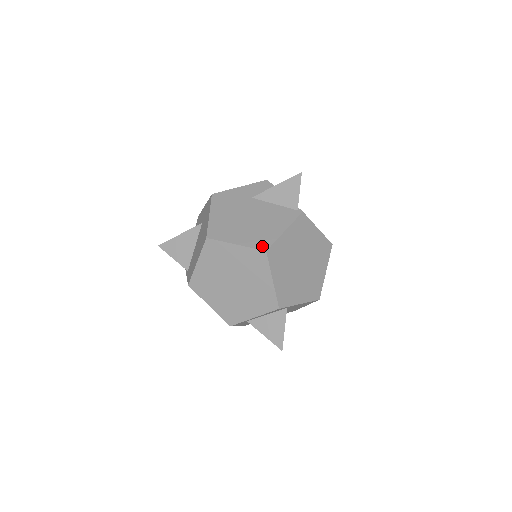
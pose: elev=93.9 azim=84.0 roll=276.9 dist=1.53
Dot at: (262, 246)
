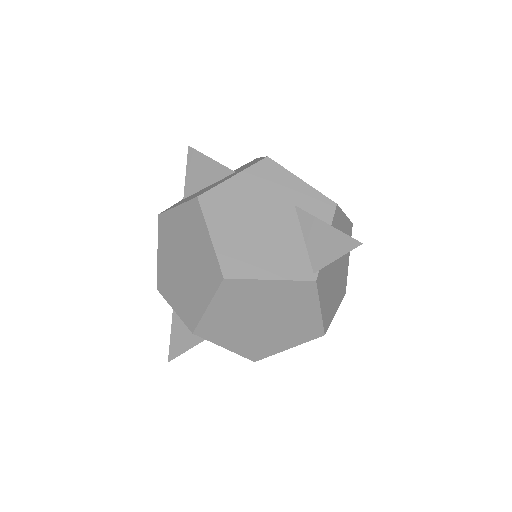
Dot at: (228, 268)
